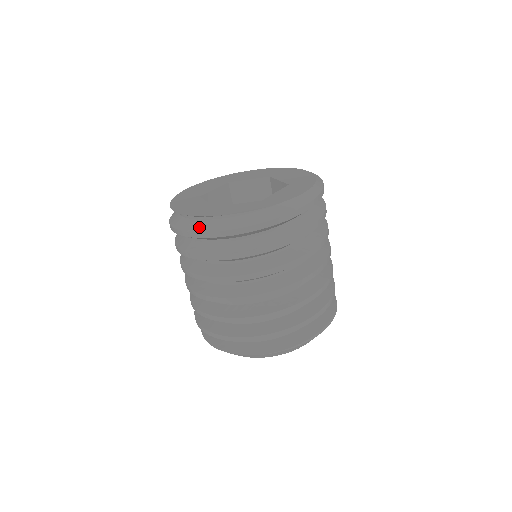
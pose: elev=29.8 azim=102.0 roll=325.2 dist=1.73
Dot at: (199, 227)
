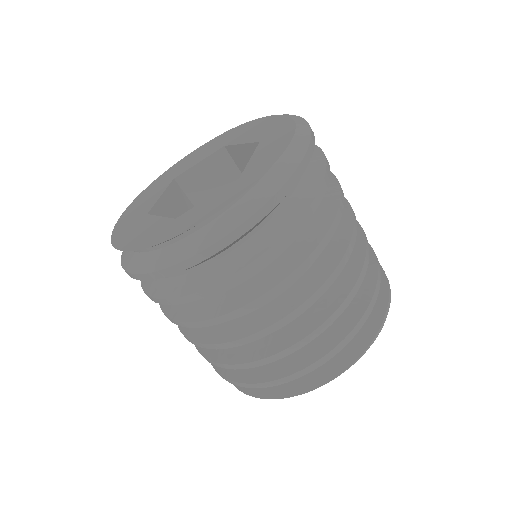
Dot at: (171, 257)
